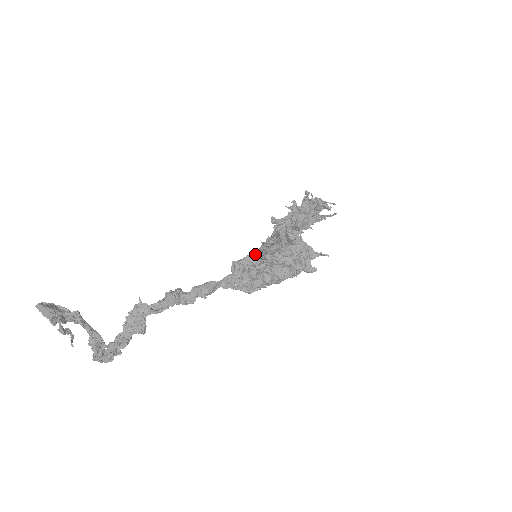
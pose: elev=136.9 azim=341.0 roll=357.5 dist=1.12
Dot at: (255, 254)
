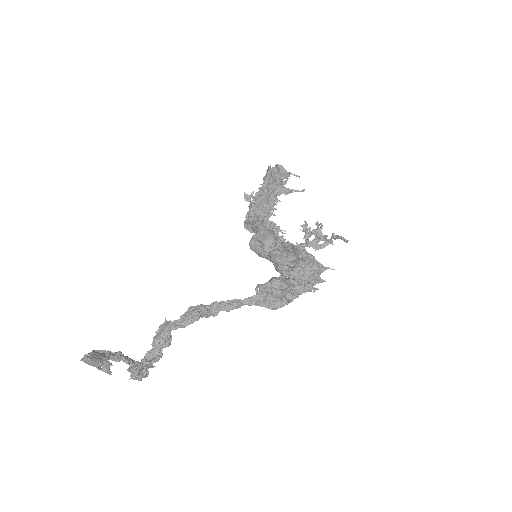
Dot at: (279, 278)
